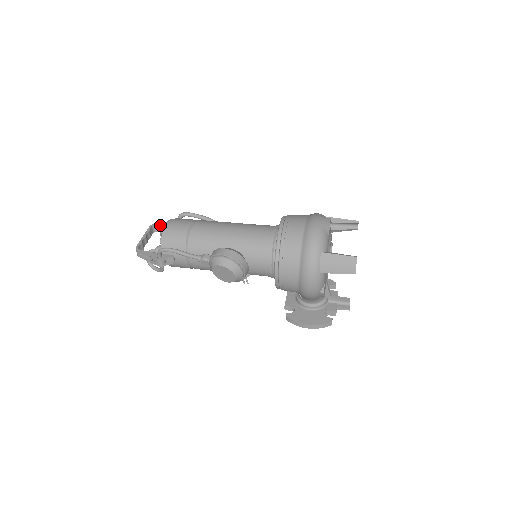
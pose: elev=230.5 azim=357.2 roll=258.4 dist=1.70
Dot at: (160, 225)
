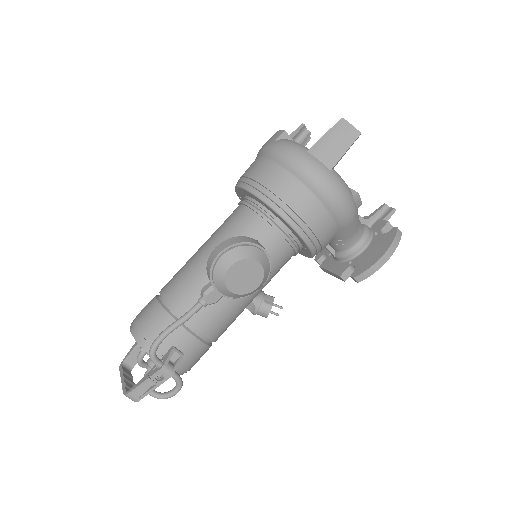
Dot at: (129, 355)
